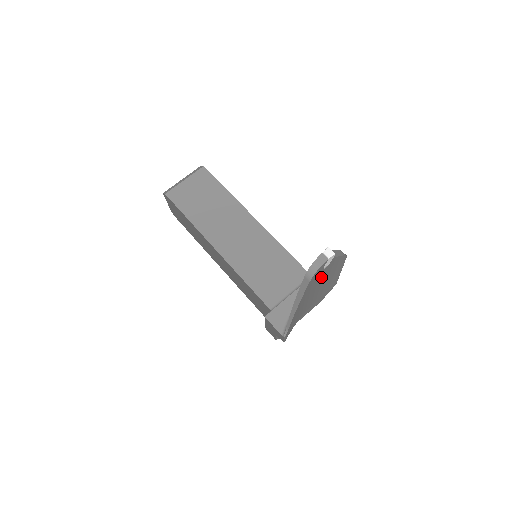
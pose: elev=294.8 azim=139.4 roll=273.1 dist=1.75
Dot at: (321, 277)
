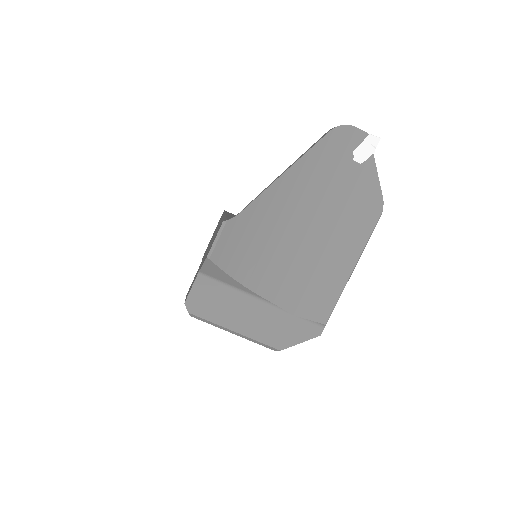
Dot at: (336, 191)
